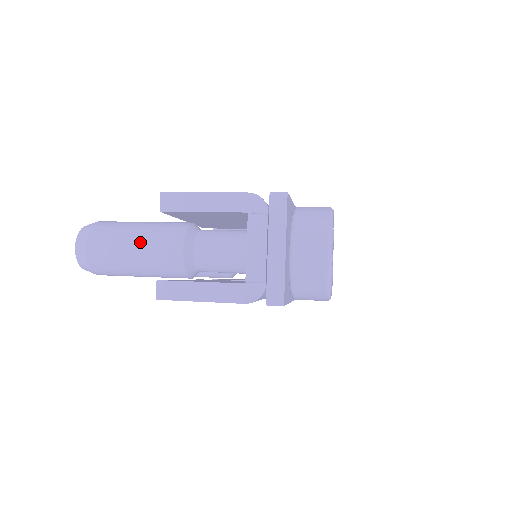
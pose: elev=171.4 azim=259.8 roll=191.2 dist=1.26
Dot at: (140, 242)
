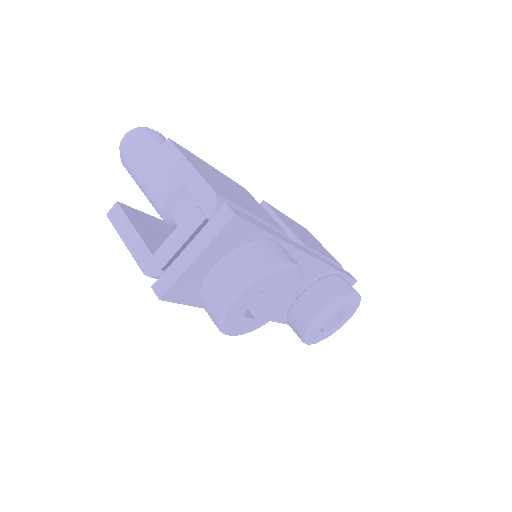
Dot at: (152, 167)
